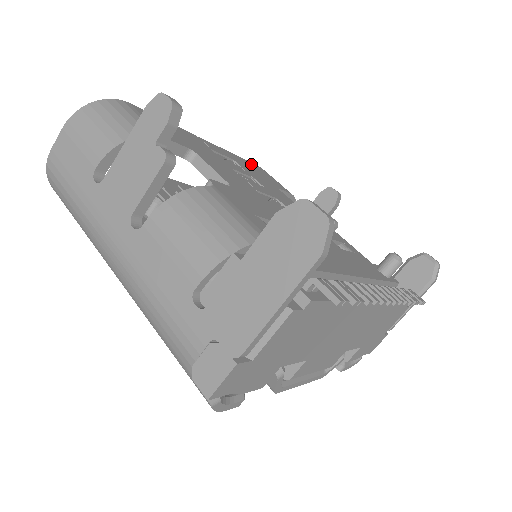
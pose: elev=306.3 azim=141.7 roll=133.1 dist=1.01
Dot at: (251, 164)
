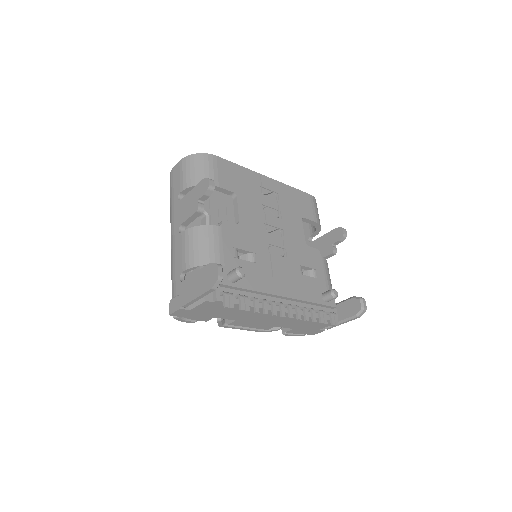
Dot at: (299, 193)
